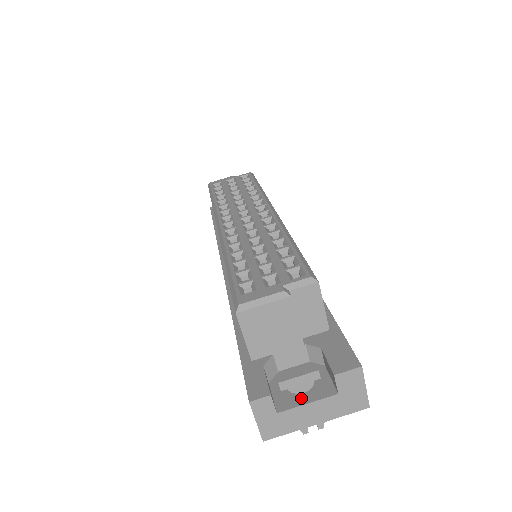
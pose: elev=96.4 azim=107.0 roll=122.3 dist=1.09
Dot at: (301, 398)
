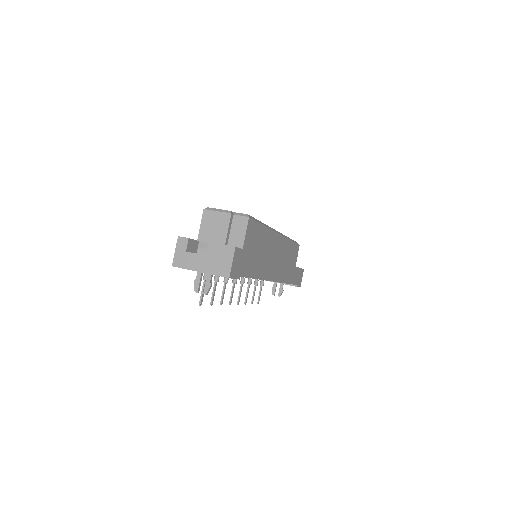
Dot at: occluded
